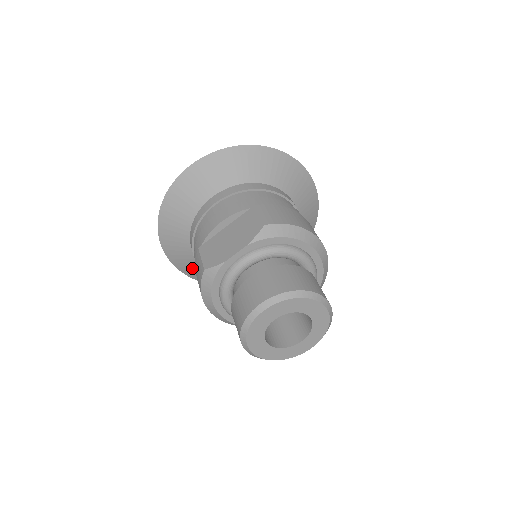
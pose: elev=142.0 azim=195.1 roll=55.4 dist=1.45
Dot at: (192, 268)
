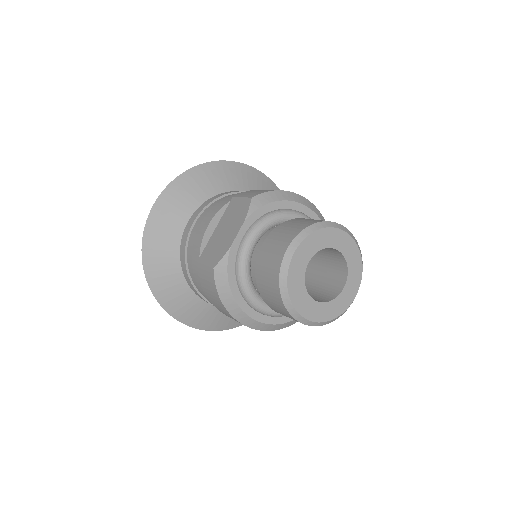
Dot at: (198, 313)
